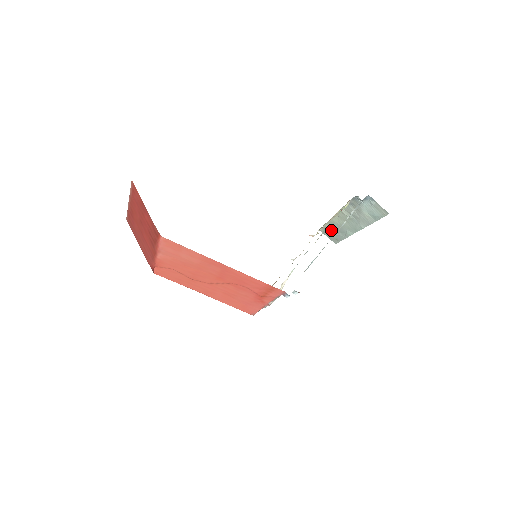
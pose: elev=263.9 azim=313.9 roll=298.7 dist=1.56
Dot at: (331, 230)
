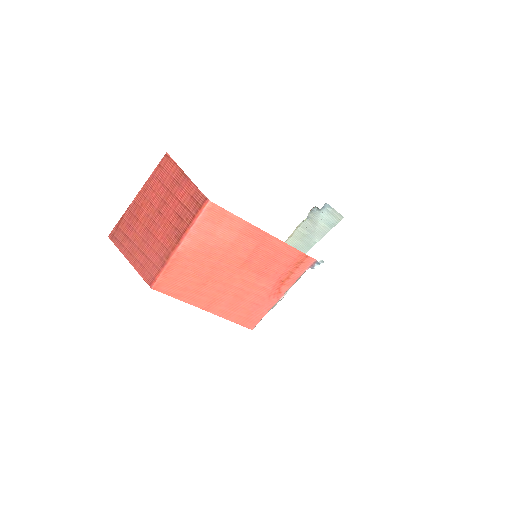
Dot at: occluded
